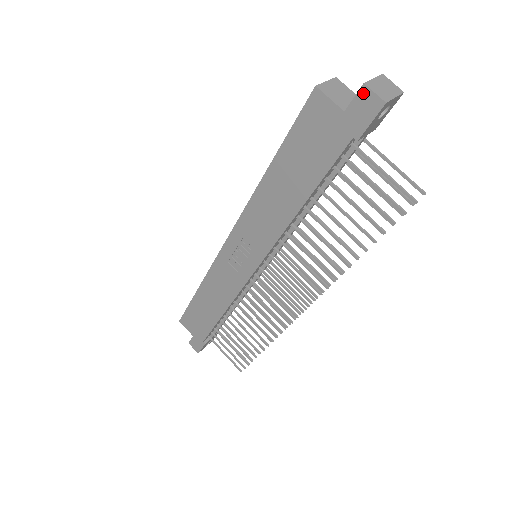
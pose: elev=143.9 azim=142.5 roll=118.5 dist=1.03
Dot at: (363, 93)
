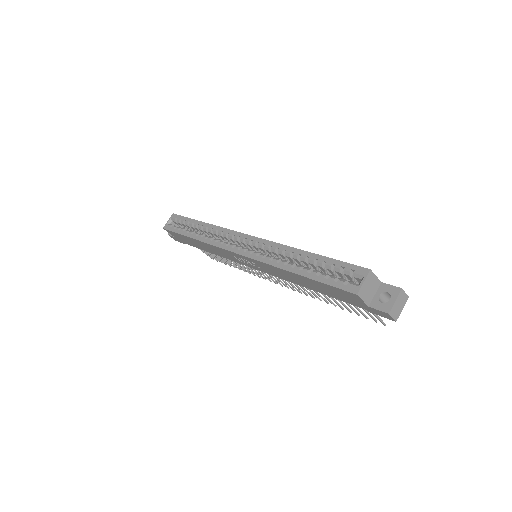
Dot at: (386, 314)
